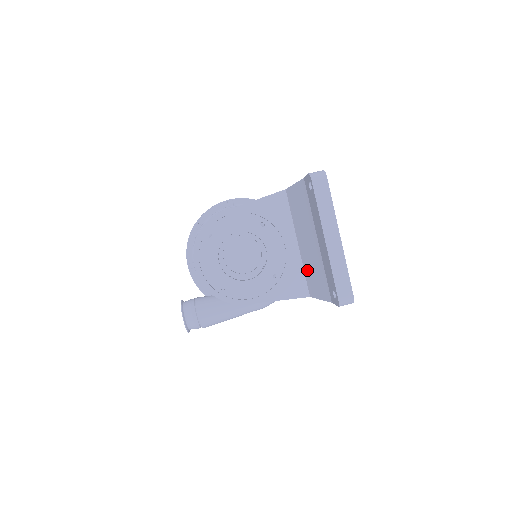
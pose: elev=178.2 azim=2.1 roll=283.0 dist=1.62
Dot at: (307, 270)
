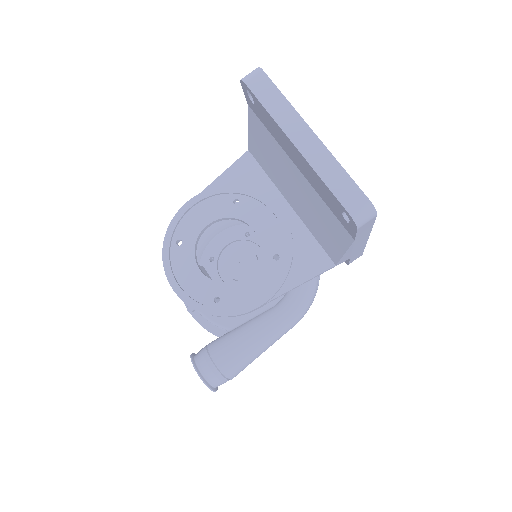
Dot at: (314, 229)
